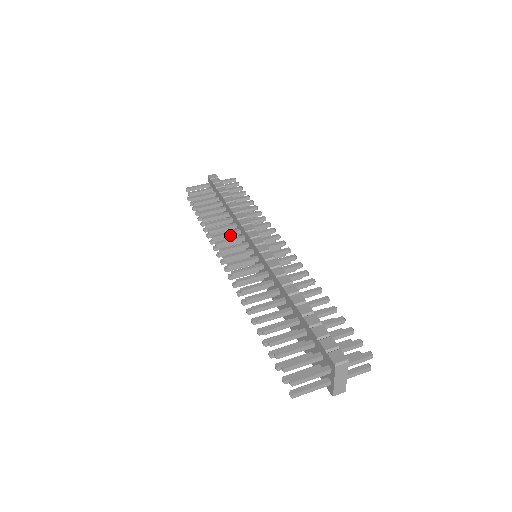
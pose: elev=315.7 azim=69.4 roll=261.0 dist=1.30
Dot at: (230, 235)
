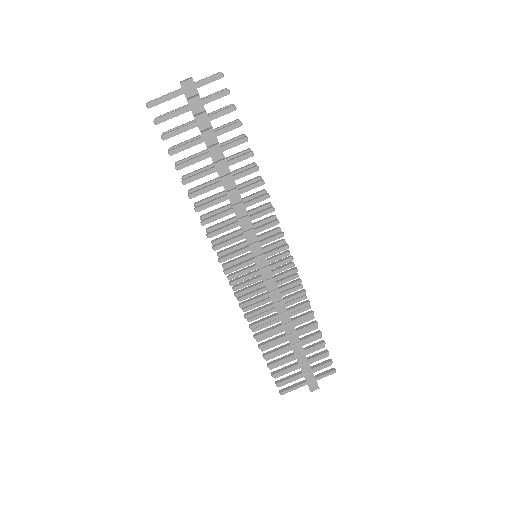
Dot at: (227, 229)
